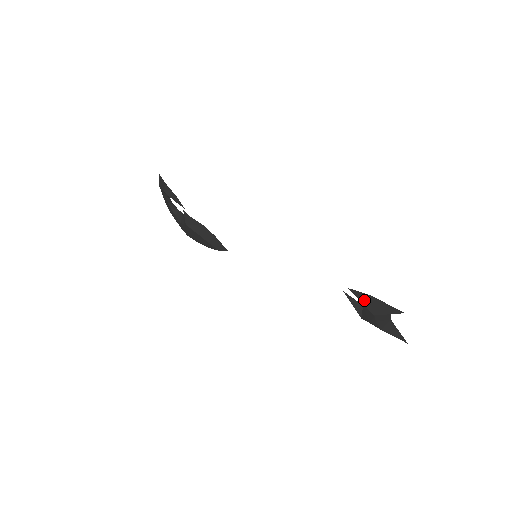
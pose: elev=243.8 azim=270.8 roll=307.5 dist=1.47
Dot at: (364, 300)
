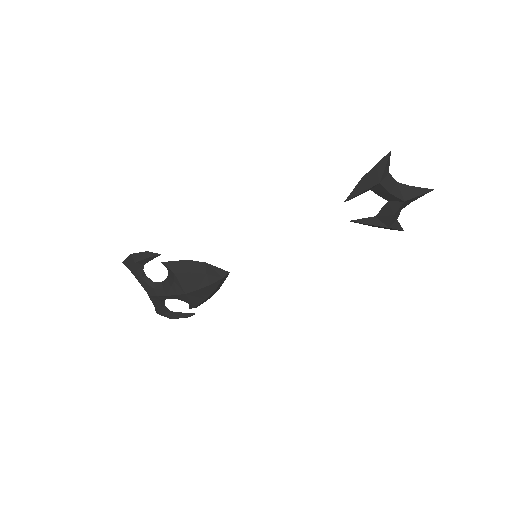
Dot at: (362, 188)
